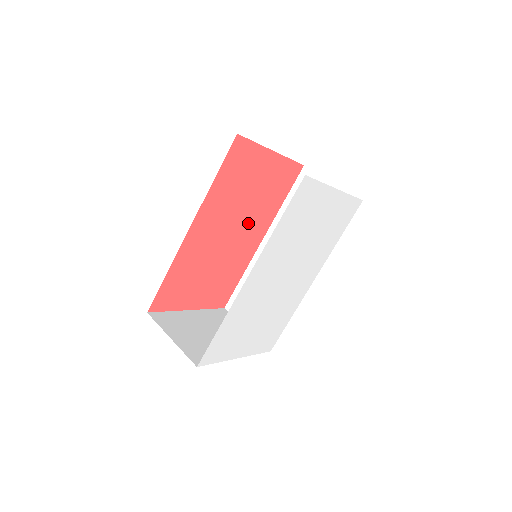
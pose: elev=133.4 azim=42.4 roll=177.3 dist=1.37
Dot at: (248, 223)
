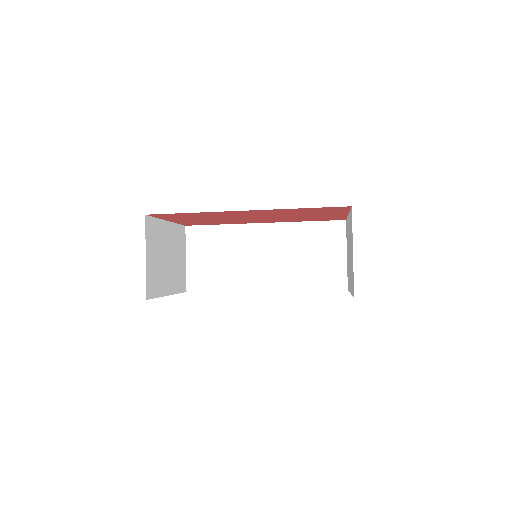
Dot at: (273, 218)
